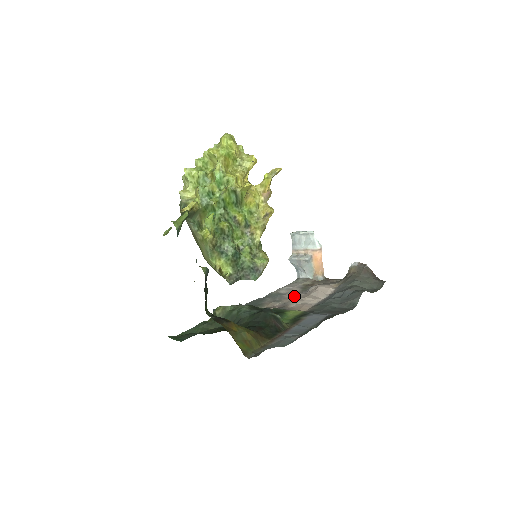
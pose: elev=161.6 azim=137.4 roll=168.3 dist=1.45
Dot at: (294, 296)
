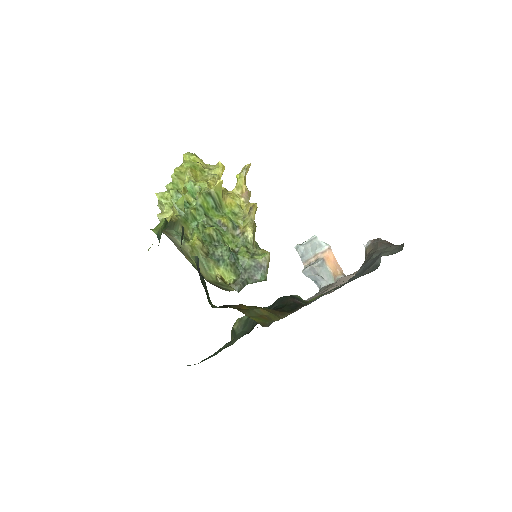
Dot at: occluded
